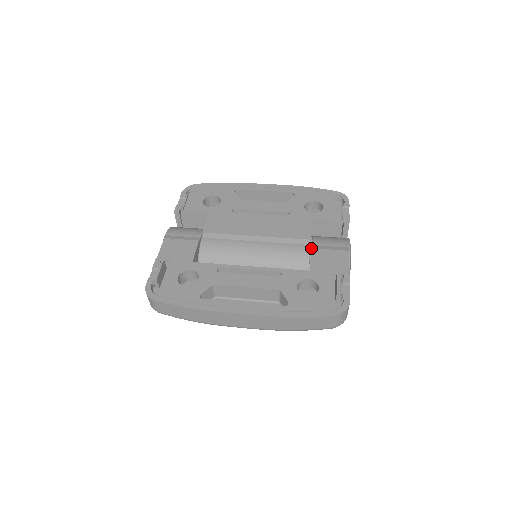
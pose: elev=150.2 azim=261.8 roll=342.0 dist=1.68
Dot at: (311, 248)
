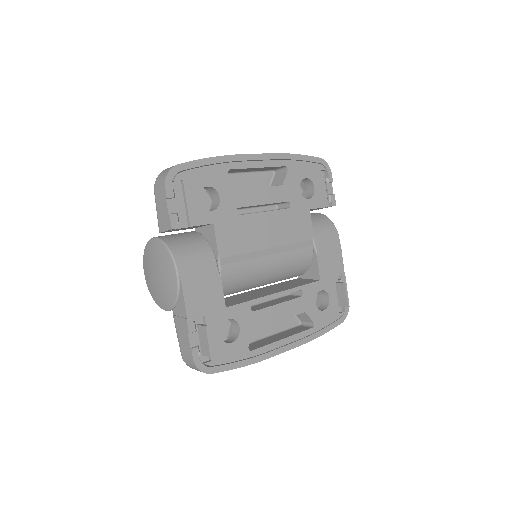
Dot at: (316, 250)
